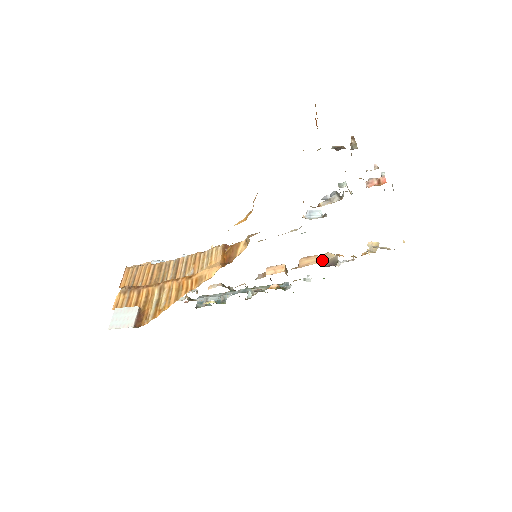
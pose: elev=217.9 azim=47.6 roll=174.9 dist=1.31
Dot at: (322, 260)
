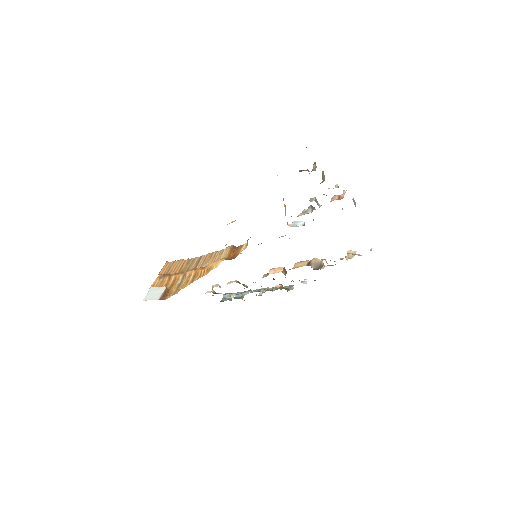
Dot at: (310, 264)
